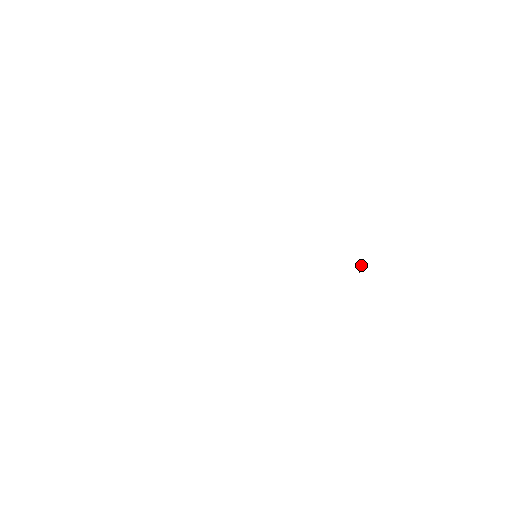
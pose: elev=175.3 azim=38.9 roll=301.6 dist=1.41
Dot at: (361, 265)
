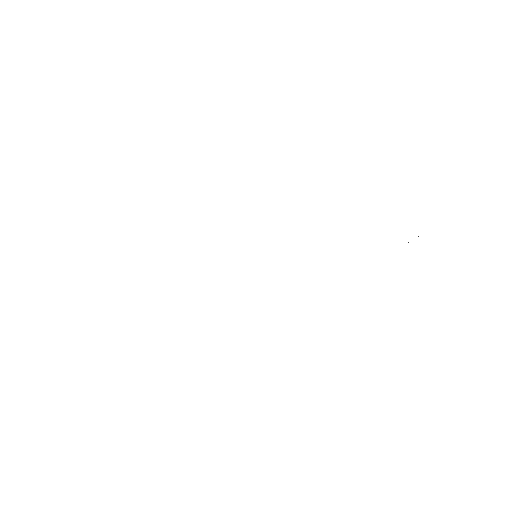
Dot at: occluded
